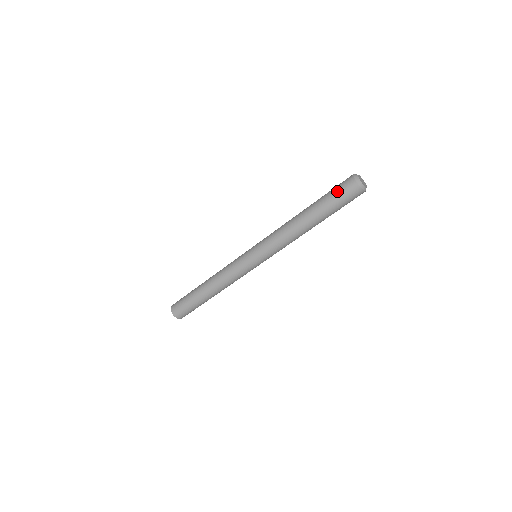
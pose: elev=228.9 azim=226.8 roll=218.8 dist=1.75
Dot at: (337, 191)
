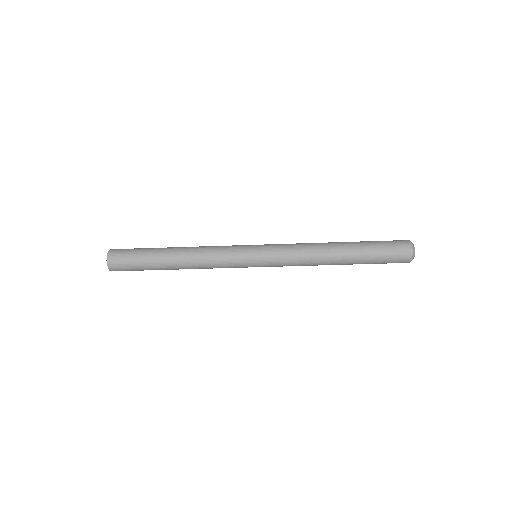
Dot at: (387, 242)
